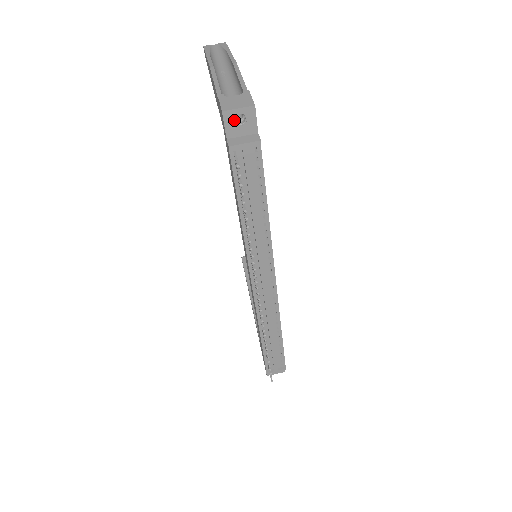
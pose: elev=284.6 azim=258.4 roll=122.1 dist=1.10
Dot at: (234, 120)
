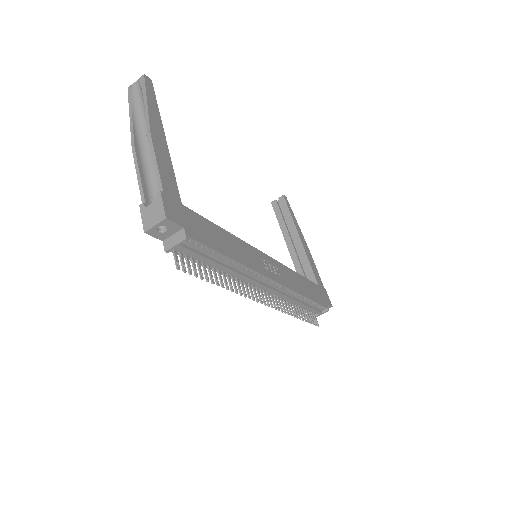
Dot at: (158, 231)
